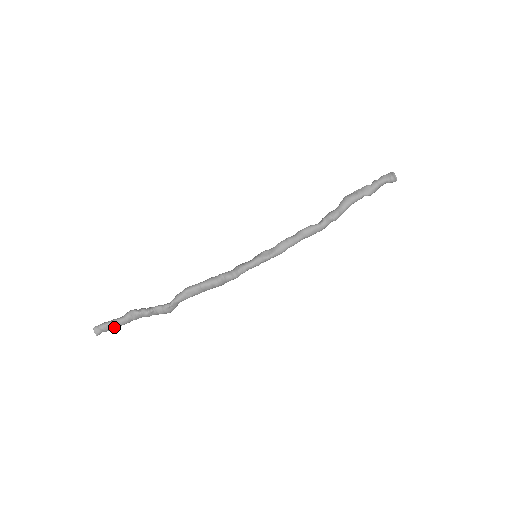
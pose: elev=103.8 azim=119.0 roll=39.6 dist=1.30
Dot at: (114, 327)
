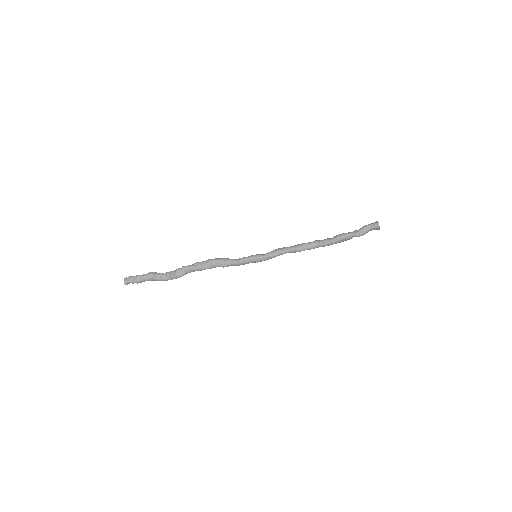
Dot at: (138, 279)
